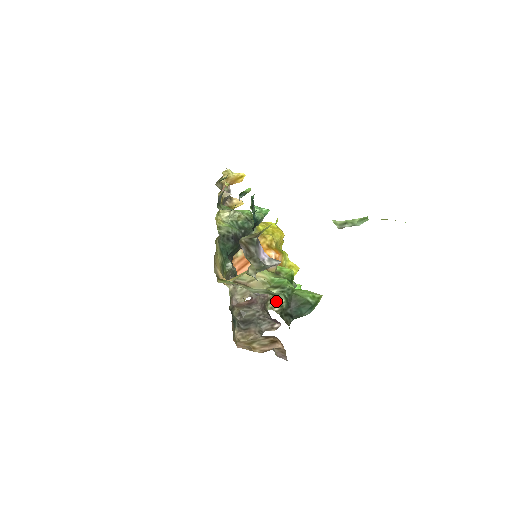
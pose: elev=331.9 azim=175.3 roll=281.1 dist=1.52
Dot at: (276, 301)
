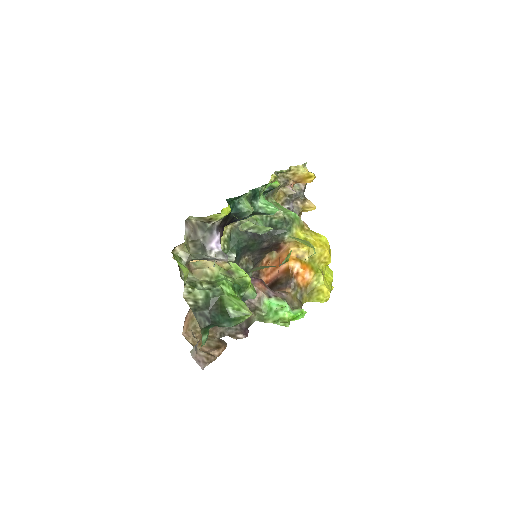
Dot at: (192, 294)
